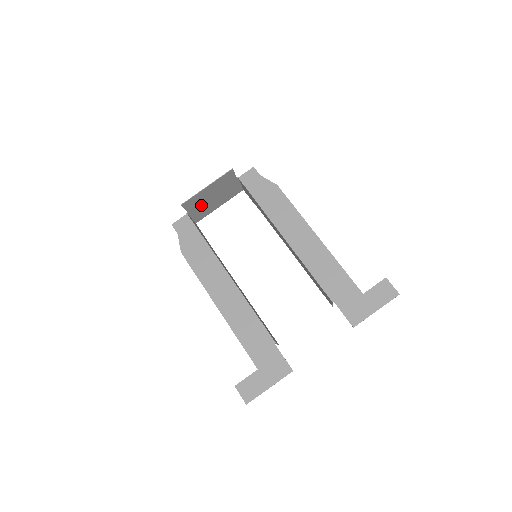
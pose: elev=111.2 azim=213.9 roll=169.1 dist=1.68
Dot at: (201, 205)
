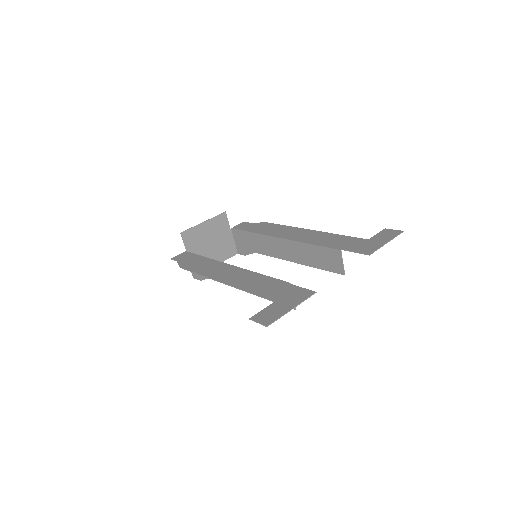
Dot at: (199, 249)
